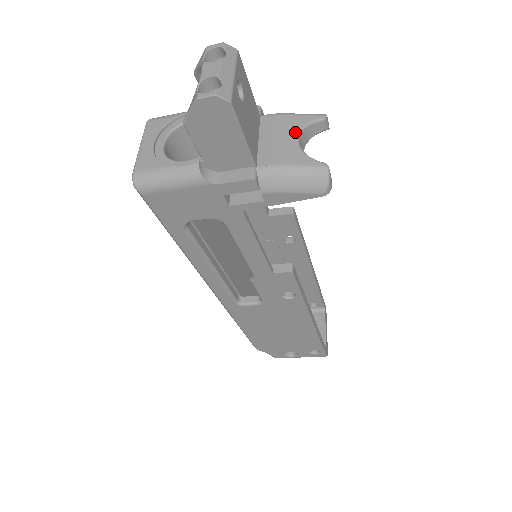
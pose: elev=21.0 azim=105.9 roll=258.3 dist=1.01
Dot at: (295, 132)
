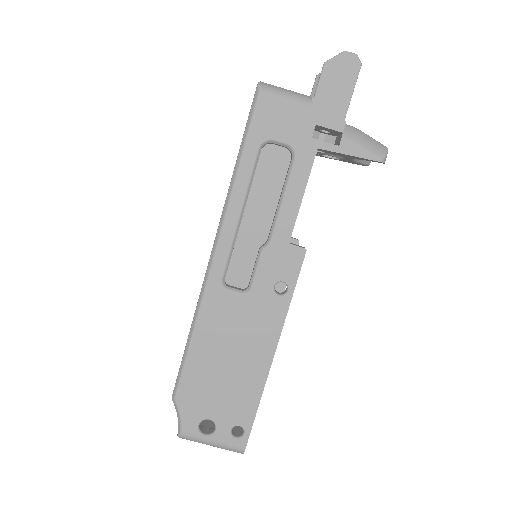
Dot at: occluded
